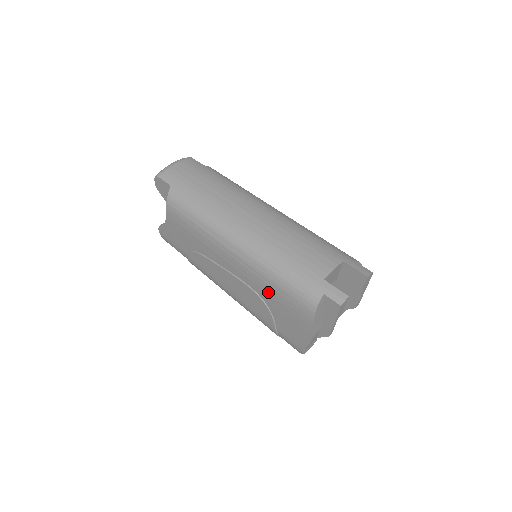
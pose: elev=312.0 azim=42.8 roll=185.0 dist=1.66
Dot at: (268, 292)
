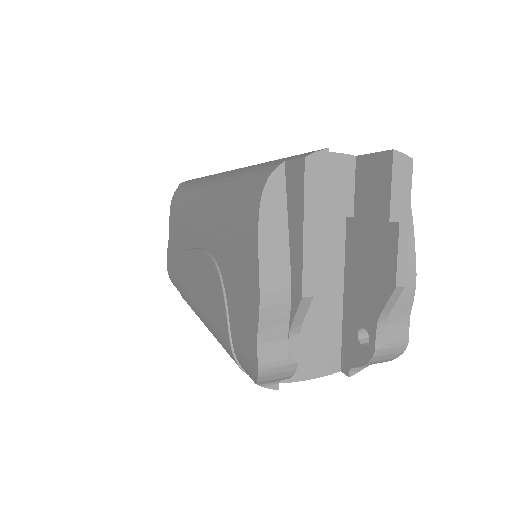
Dot at: (220, 232)
